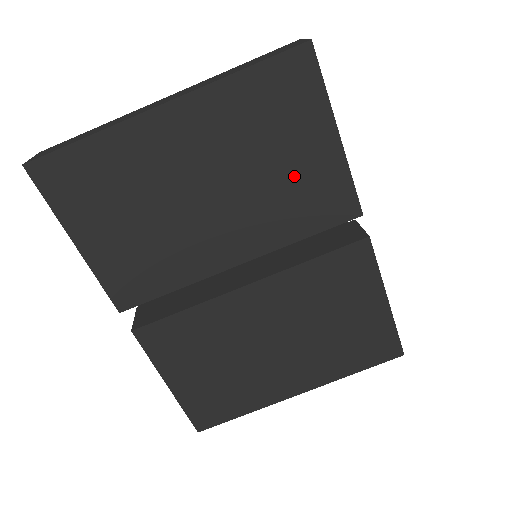
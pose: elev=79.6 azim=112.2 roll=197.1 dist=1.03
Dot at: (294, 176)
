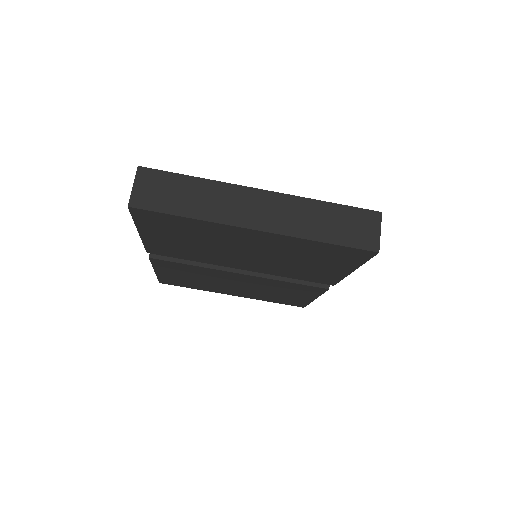
Dot at: (310, 268)
